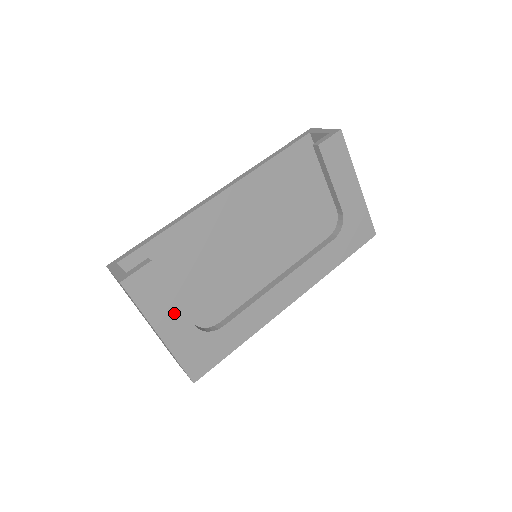
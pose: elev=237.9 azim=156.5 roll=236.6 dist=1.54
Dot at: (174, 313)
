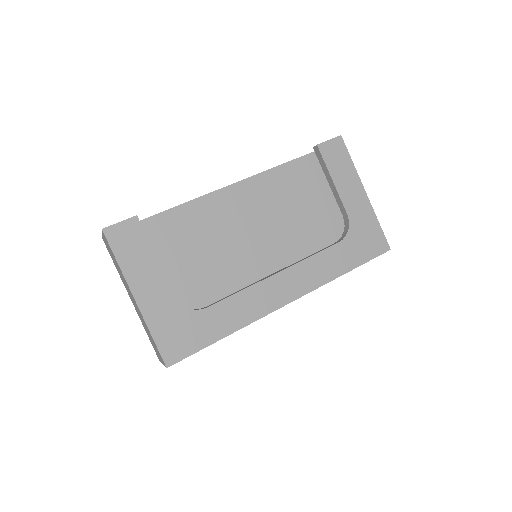
Dot at: (153, 277)
